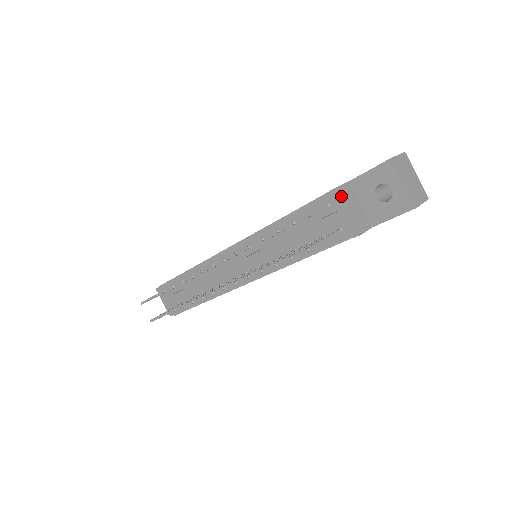
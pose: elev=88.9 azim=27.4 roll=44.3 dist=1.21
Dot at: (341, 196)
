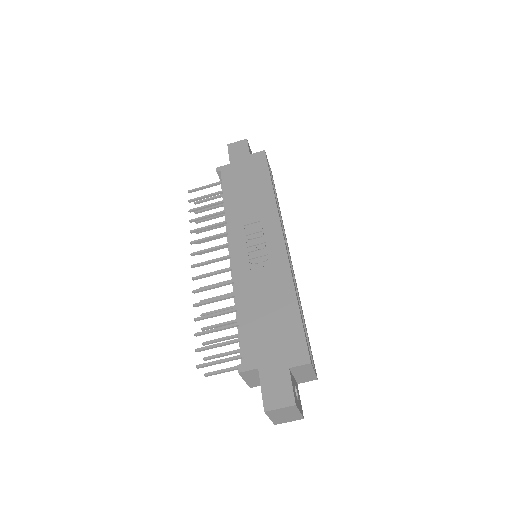
Dot at: occluded
